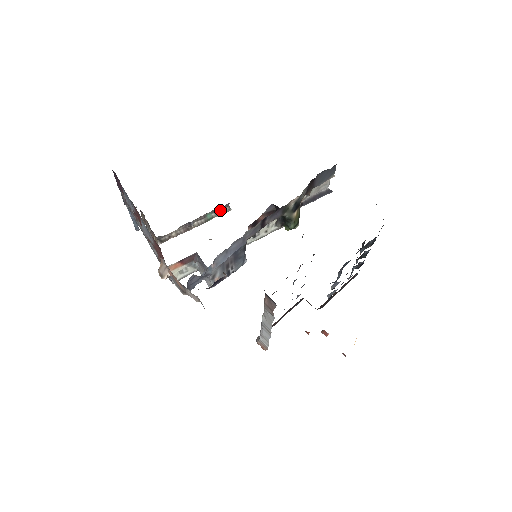
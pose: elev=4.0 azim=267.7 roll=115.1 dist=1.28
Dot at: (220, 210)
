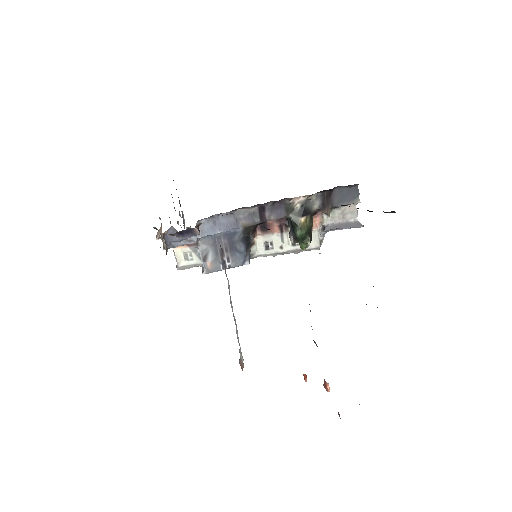
Dot at: occluded
